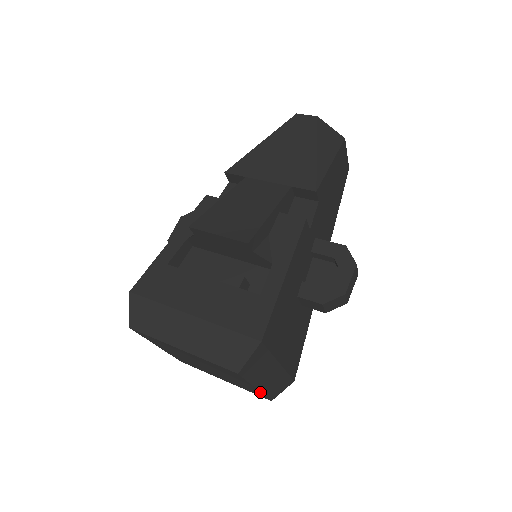
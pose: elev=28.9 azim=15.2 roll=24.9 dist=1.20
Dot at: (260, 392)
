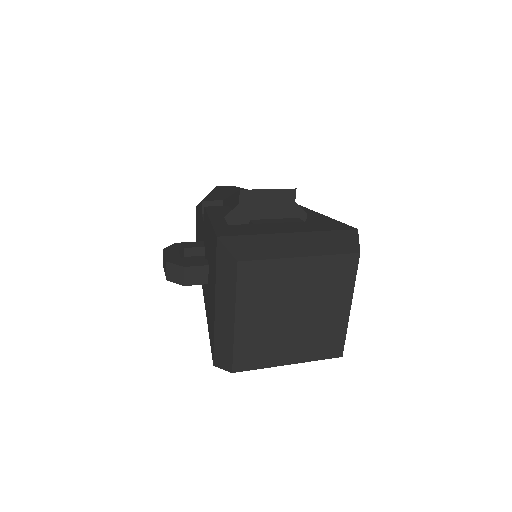
Dot at: (347, 322)
